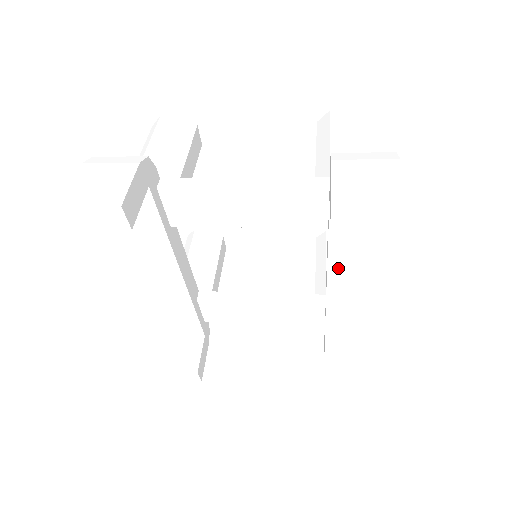
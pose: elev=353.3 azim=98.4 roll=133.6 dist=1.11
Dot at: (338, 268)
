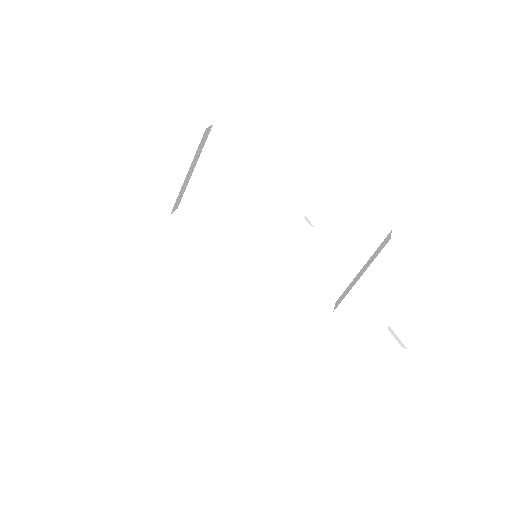
Dot at: occluded
